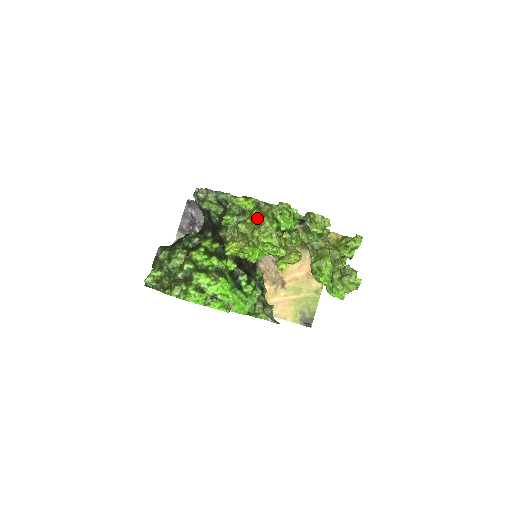
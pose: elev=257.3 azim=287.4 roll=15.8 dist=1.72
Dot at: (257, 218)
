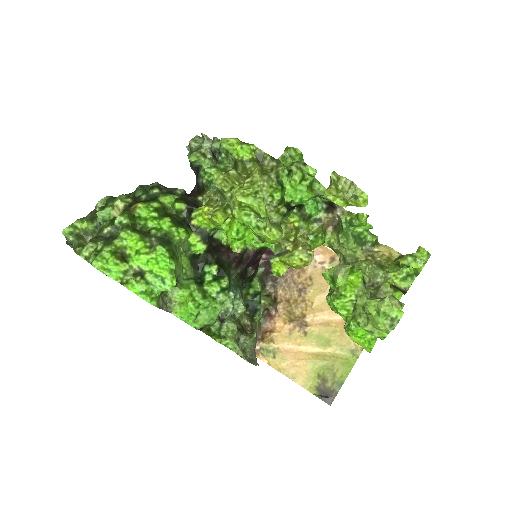
Dot at: occluded
